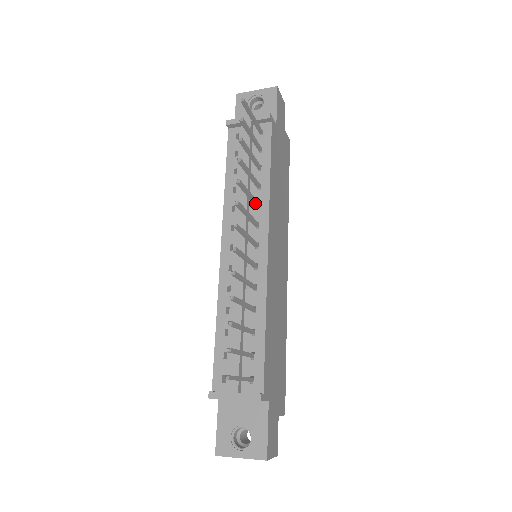
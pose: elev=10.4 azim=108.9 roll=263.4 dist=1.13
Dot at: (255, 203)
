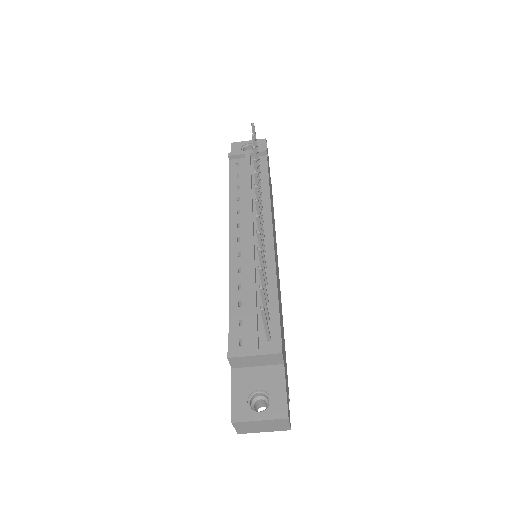
Dot at: occluded
